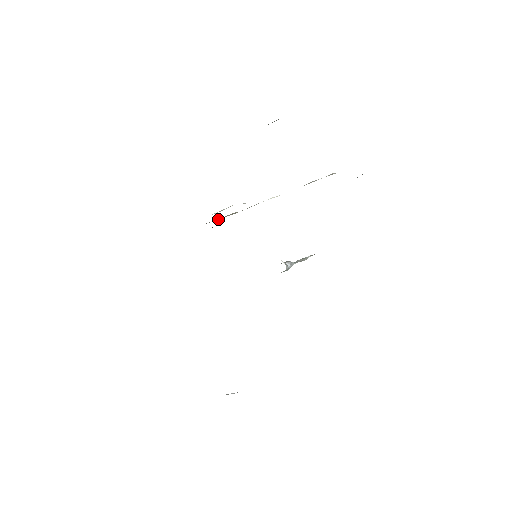
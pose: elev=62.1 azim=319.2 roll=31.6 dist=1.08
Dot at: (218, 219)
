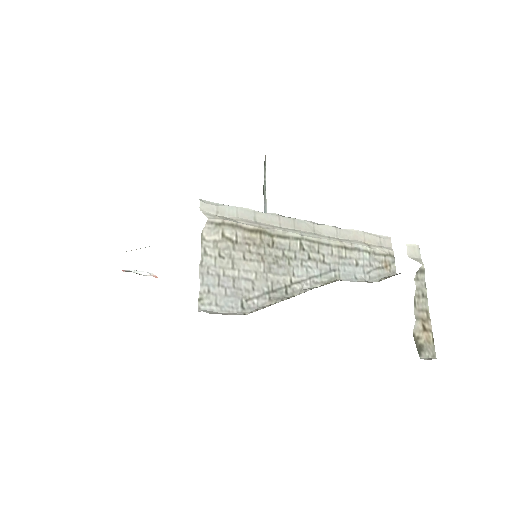
Dot at: (246, 231)
